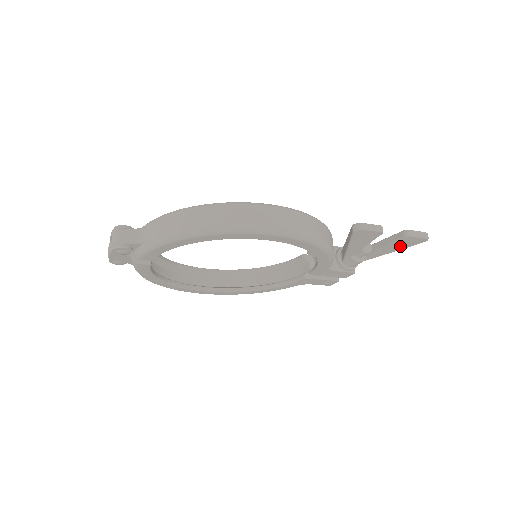
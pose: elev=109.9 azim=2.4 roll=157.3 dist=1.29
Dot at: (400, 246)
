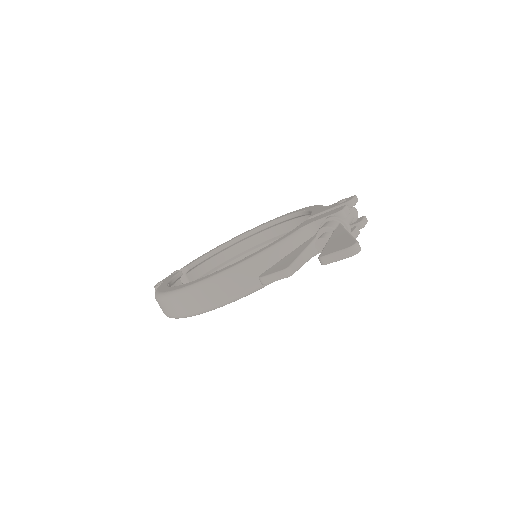
Dot at: occluded
